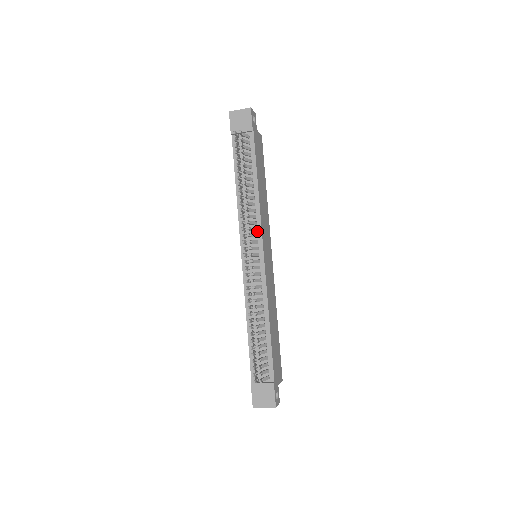
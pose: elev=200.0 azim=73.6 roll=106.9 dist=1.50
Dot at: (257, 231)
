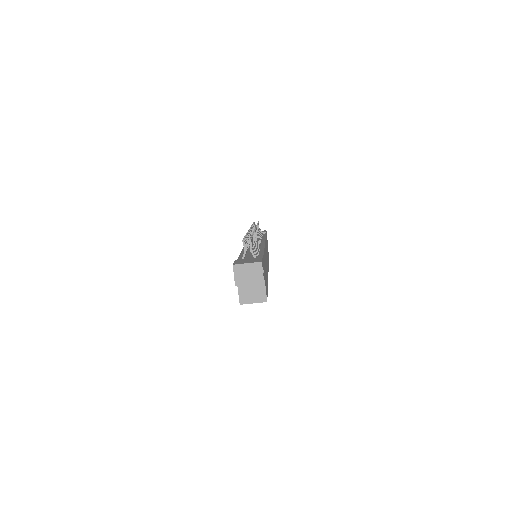
Dot at: occluded
